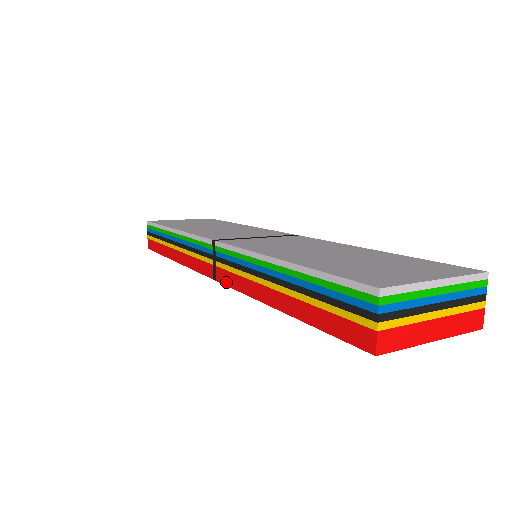
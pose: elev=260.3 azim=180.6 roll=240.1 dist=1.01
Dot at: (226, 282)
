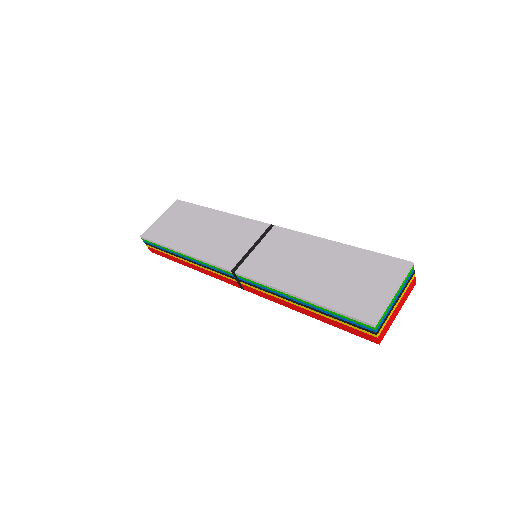
Dot at: (255, 293)
